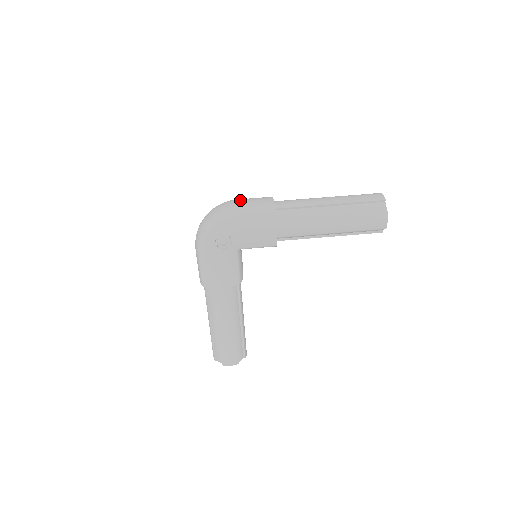
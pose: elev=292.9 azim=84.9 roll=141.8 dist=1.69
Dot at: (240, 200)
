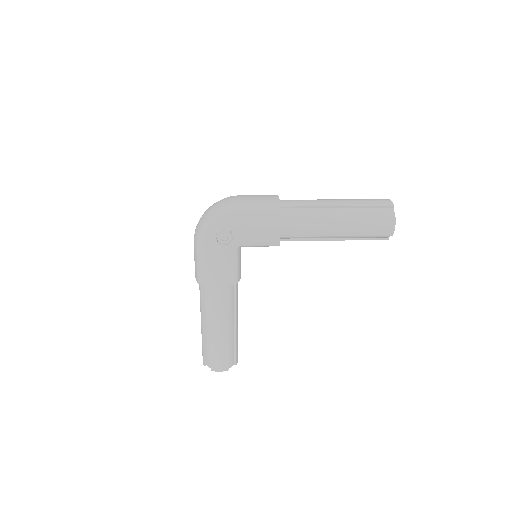
Dot at: (244, 196)
